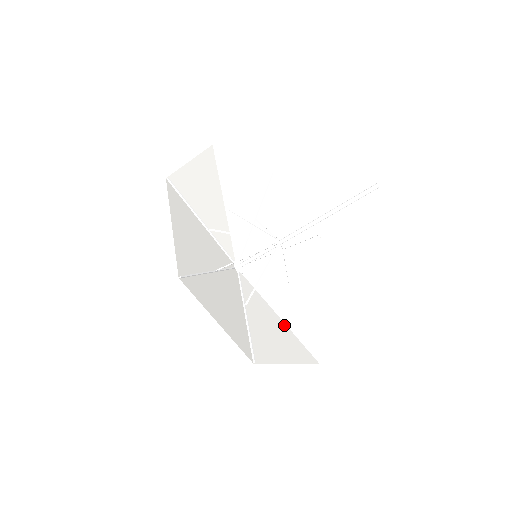
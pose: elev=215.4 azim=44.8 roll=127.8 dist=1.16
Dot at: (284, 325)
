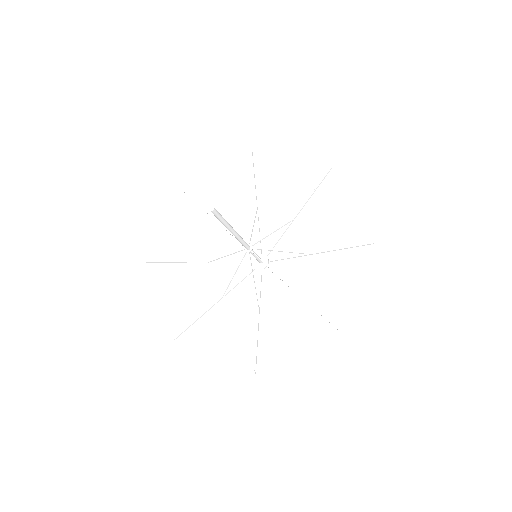
Dot at: (305, 305)
